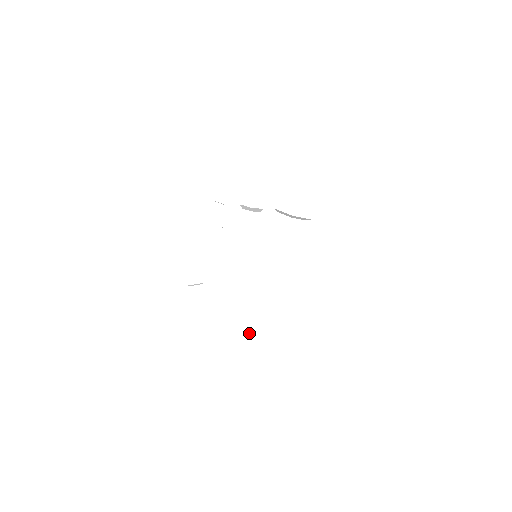
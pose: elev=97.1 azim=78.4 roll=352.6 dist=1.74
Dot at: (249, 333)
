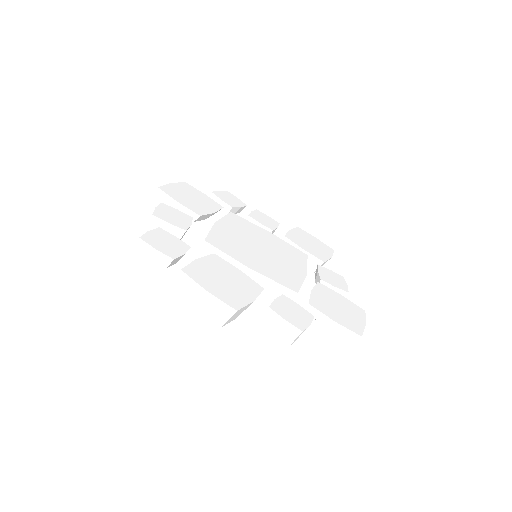
Dot at: (236, 296)
